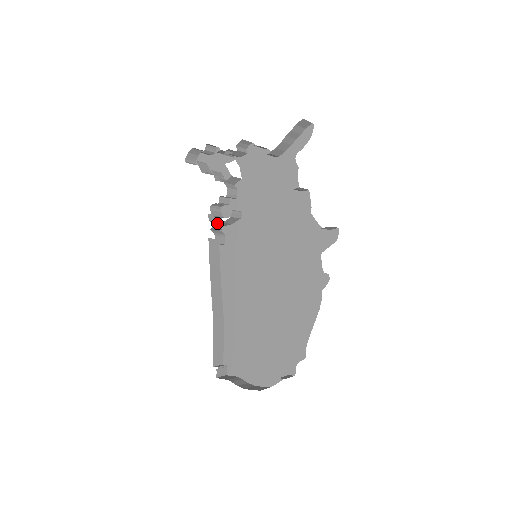
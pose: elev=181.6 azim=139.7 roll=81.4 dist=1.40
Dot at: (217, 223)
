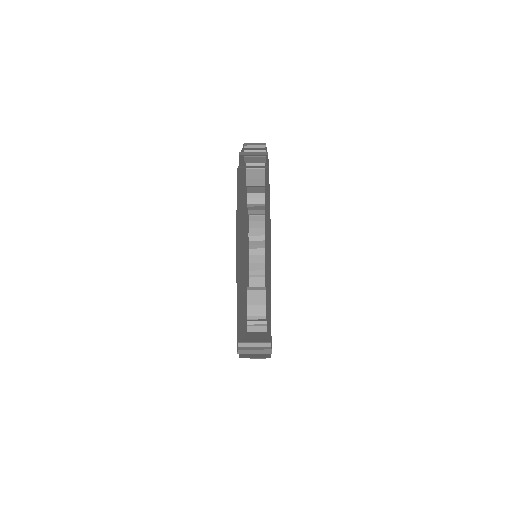
Dot at: occluded
